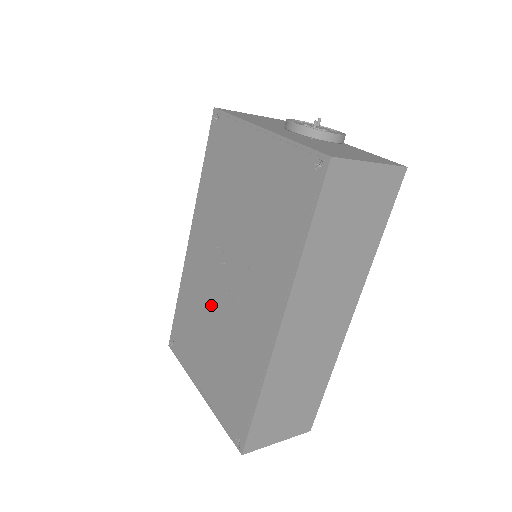
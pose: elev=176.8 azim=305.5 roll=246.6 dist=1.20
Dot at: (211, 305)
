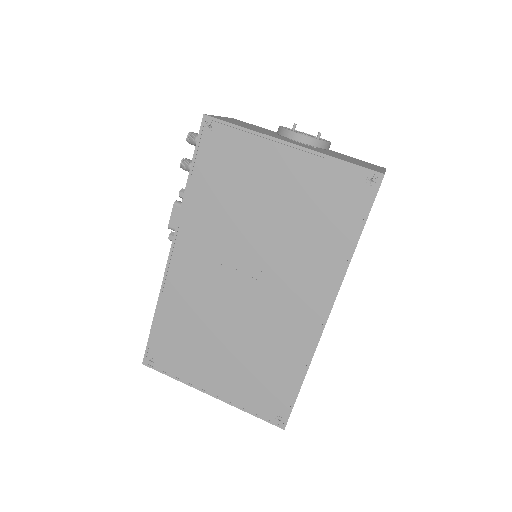
Dot at: (221, 312)
